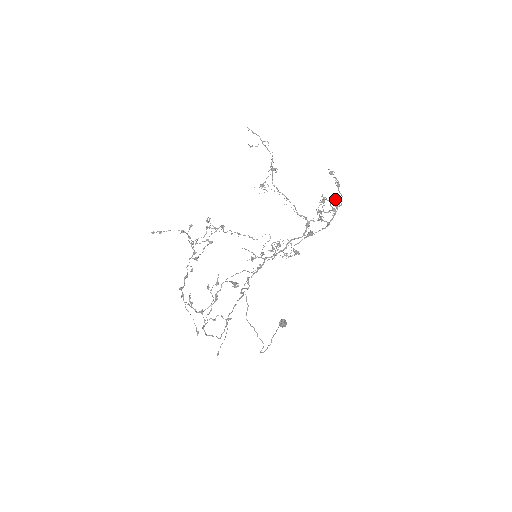
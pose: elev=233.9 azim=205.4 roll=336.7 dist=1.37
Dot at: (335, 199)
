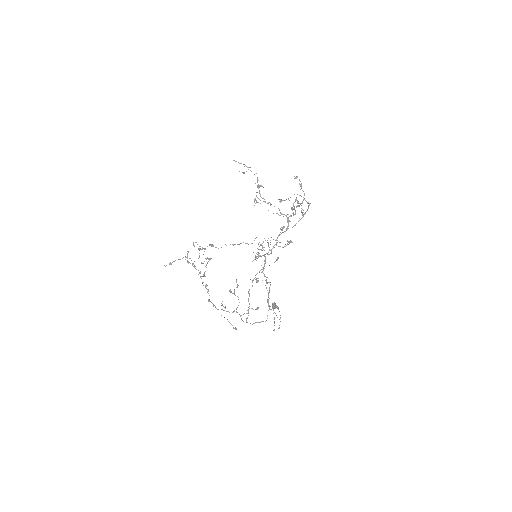
Dot at: (296, 197)
